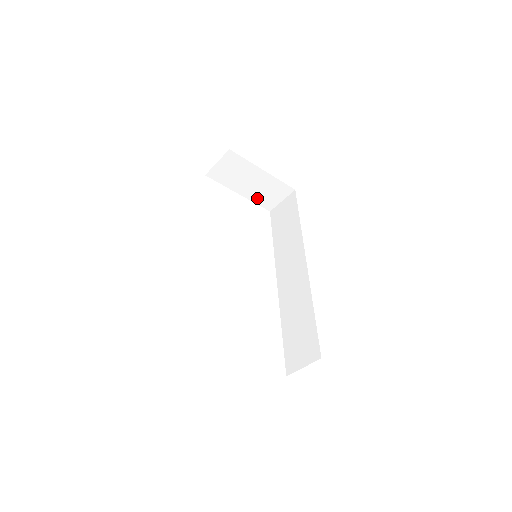
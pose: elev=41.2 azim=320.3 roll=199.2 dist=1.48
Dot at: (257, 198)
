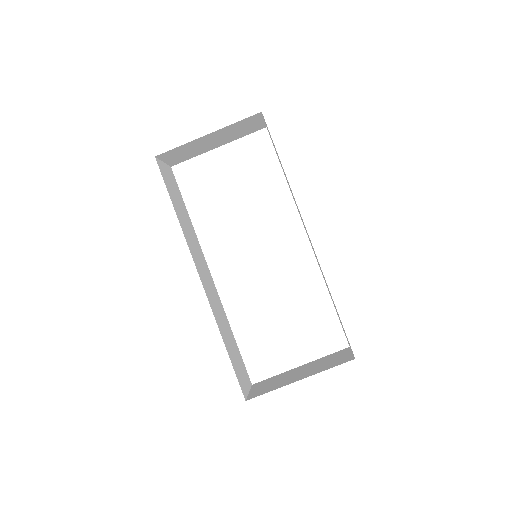
Dot at: (238, 136)
